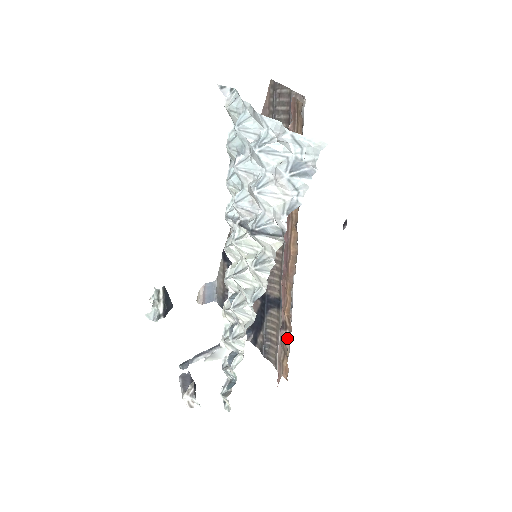
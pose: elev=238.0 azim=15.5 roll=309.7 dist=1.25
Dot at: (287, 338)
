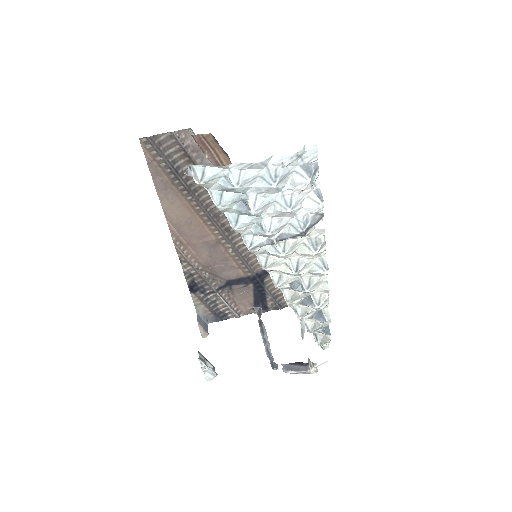
Dot at: occluded
